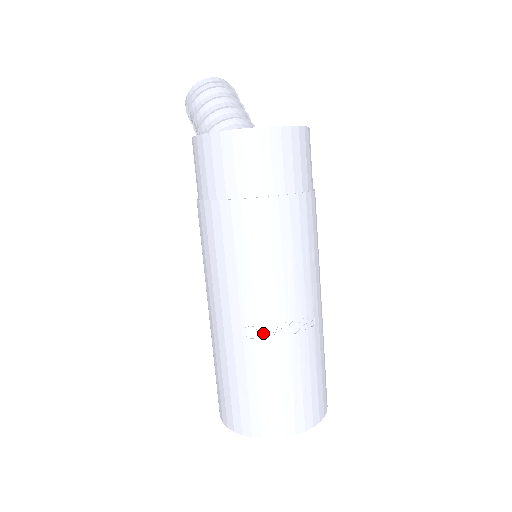
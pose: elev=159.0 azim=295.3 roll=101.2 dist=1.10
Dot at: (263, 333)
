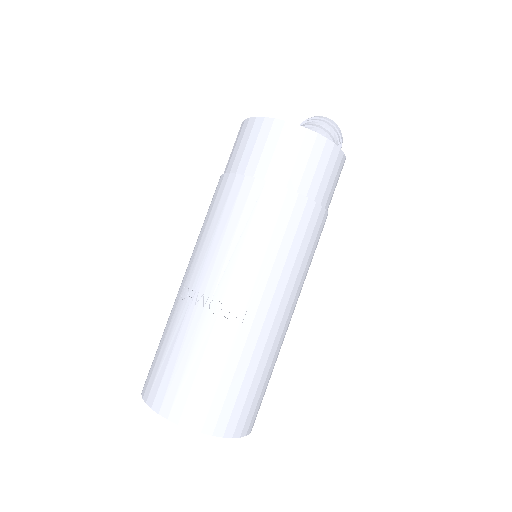
Dot at: (190, 297)
